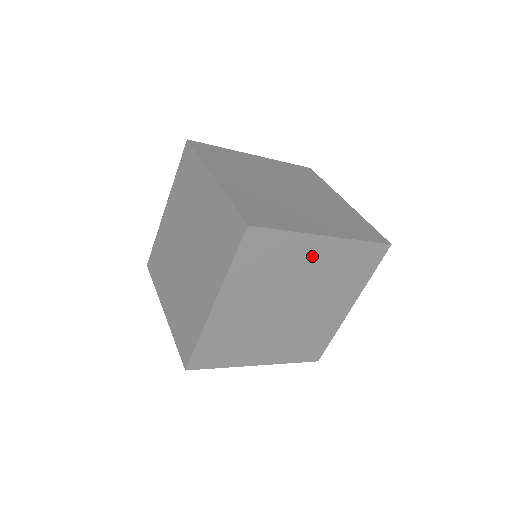
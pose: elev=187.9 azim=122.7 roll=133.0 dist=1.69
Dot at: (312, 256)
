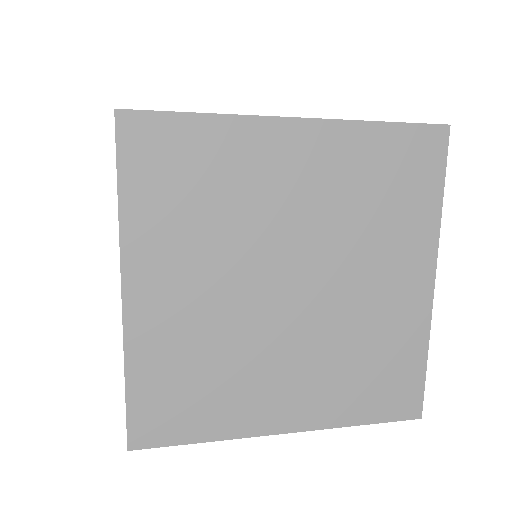
Dot at: (284, 166)
